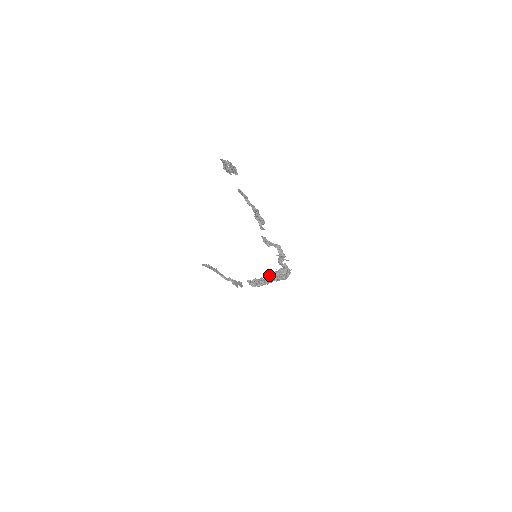
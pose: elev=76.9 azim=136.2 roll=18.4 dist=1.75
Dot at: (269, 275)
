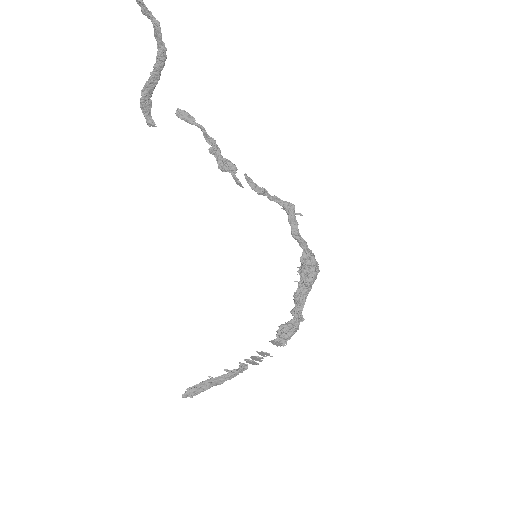
Dot at: occluded
